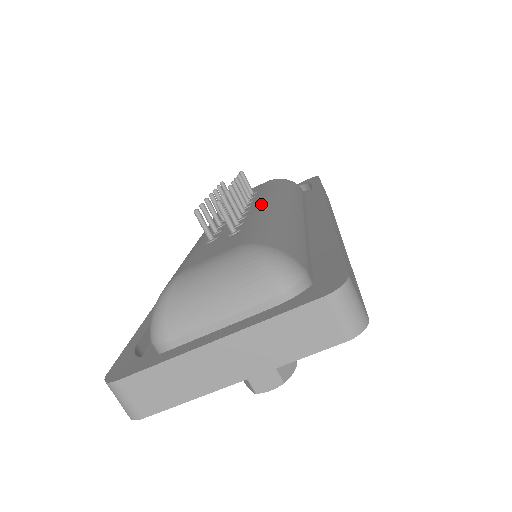
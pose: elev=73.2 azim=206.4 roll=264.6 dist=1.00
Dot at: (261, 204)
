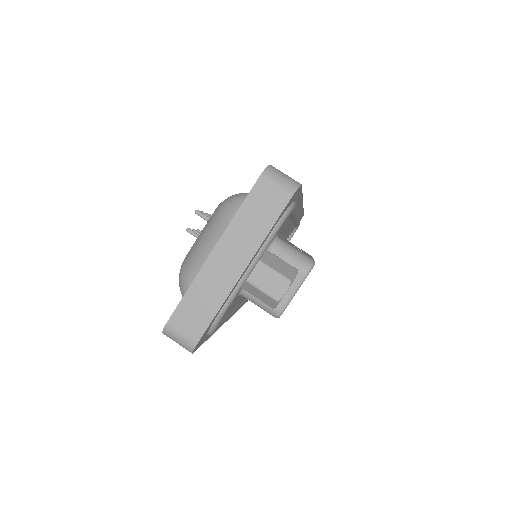
Dot at: occluded
